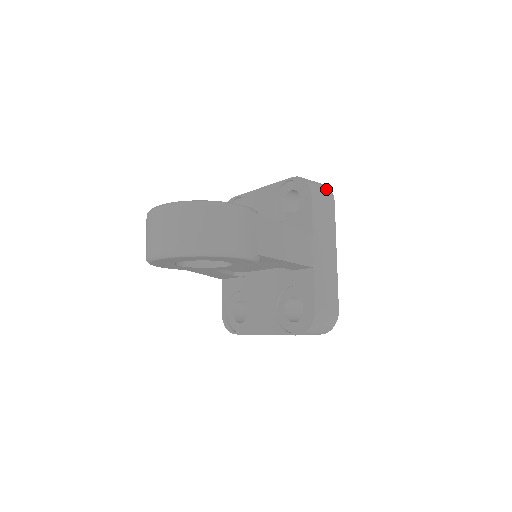
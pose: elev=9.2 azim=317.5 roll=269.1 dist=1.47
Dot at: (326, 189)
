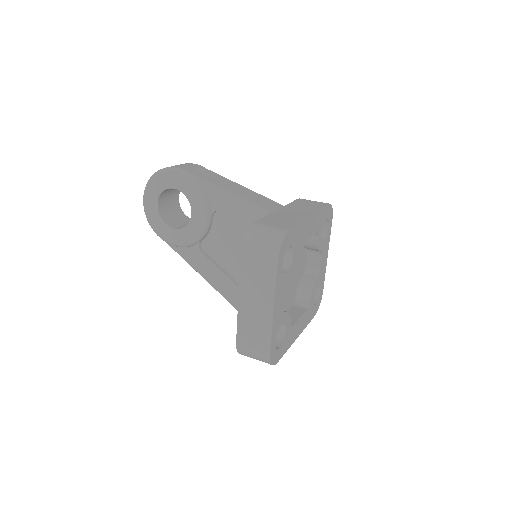
Dot at: occluded
